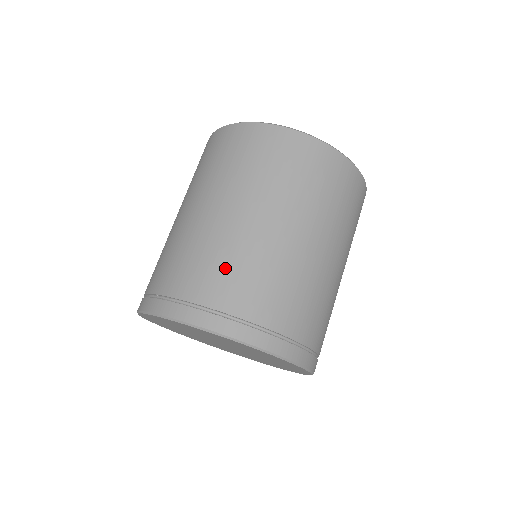
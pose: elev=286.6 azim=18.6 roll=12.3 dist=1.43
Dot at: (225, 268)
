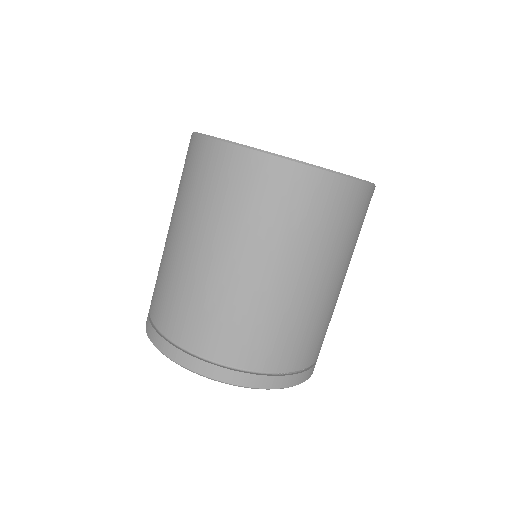
Dot at: (183, 305)
